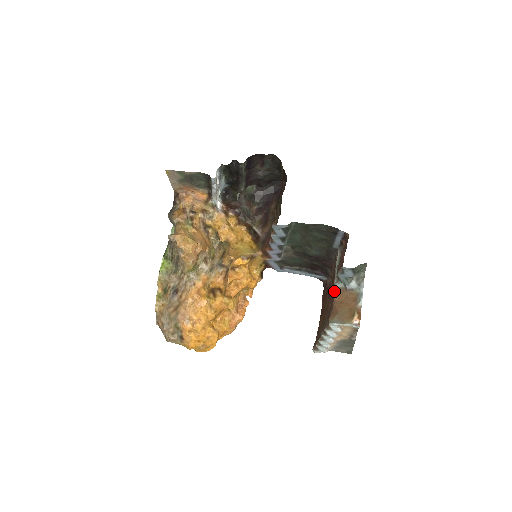
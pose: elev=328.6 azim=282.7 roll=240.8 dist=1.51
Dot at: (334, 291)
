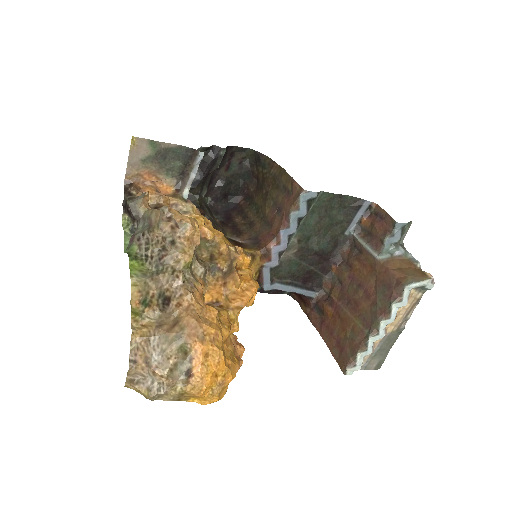
Dot at: (381, 263)
